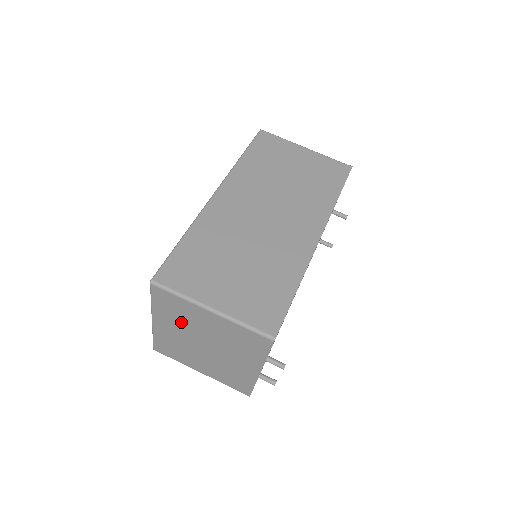
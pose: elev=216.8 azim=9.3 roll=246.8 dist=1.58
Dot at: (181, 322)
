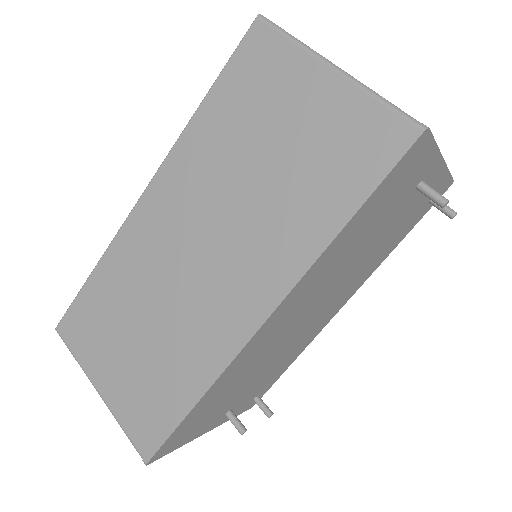
Dot at: occluded
